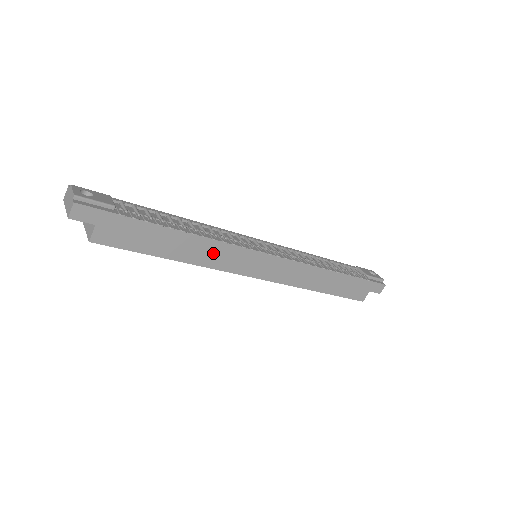
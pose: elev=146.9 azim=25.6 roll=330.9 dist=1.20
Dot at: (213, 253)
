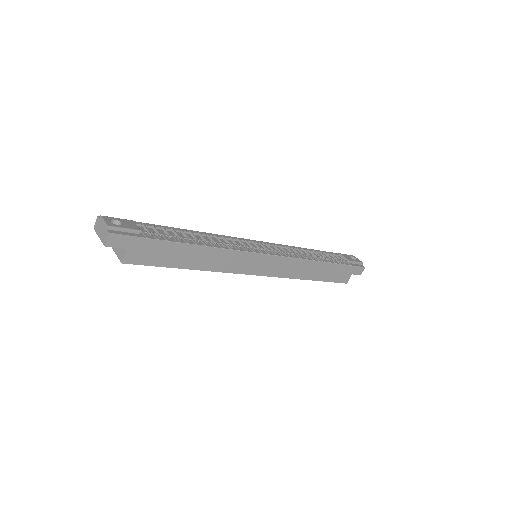
Dot at: (222, 259)
